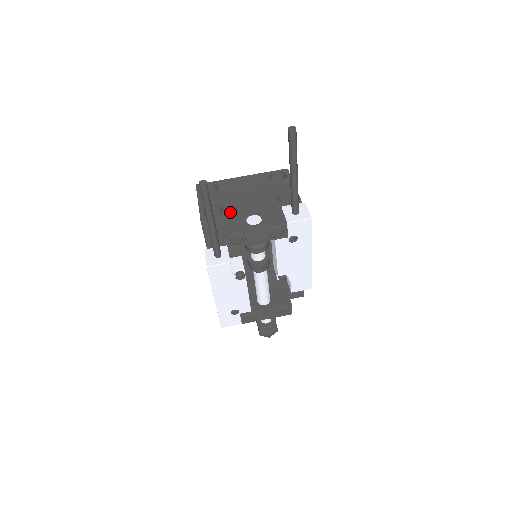
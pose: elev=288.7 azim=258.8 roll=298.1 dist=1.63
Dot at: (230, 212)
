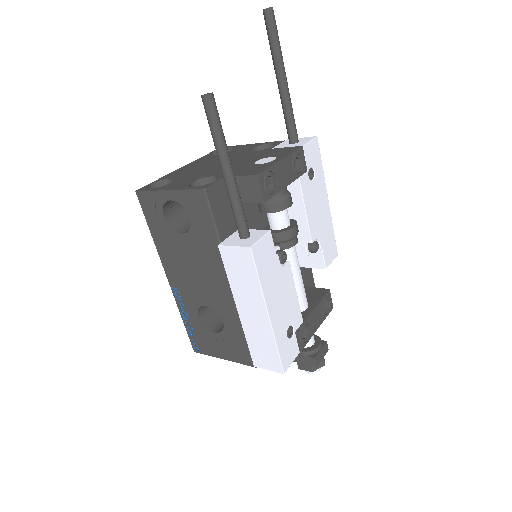
Dot at: occluded
